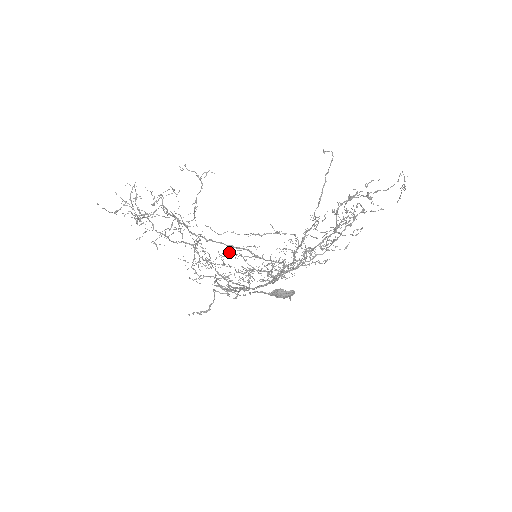
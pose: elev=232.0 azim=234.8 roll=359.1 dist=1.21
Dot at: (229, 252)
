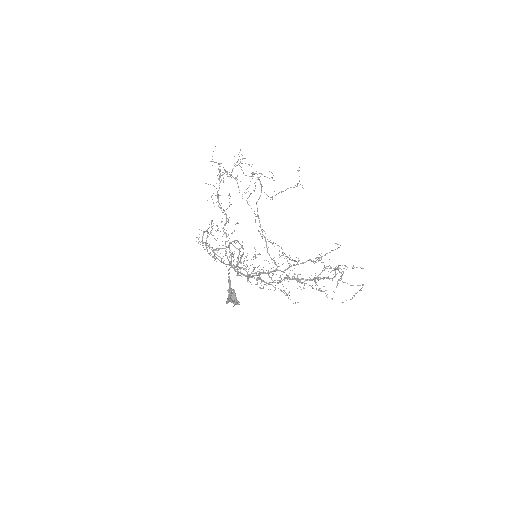
Dot at: occluded
